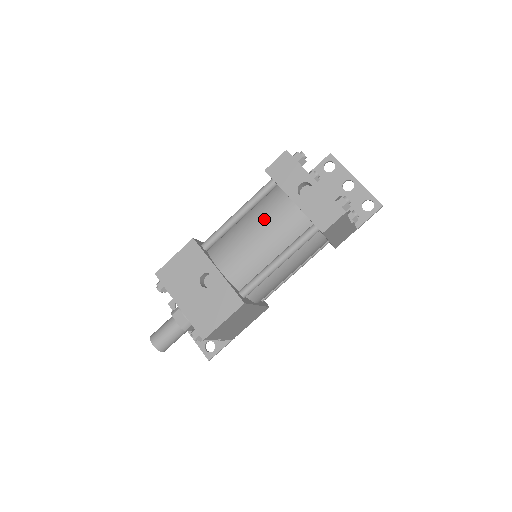
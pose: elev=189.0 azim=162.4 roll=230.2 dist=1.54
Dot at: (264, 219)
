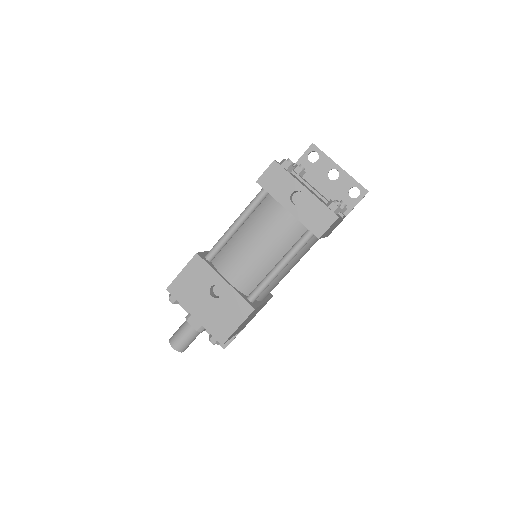
Dot at: (262, 229)
